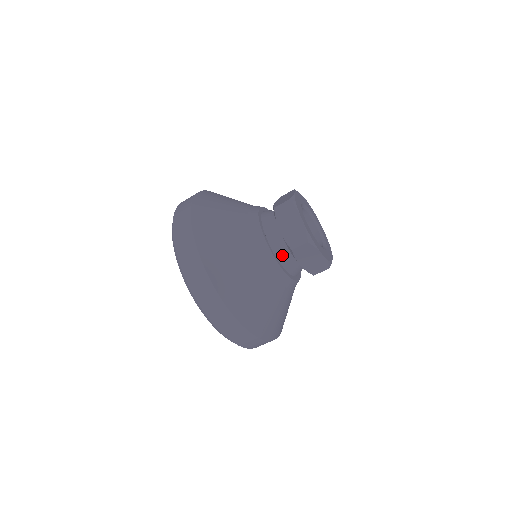
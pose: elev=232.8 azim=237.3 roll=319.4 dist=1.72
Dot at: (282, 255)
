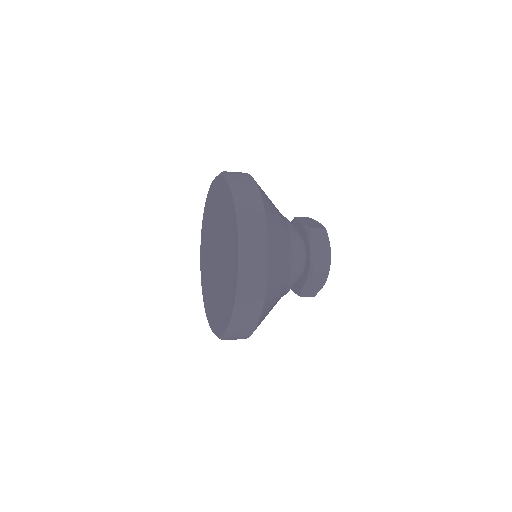
Dot at: (298, 270)
